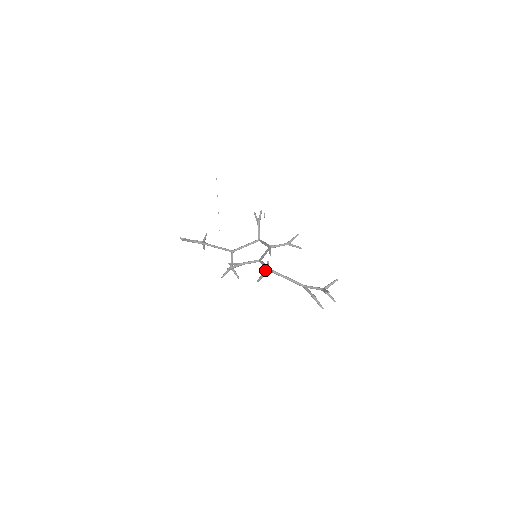
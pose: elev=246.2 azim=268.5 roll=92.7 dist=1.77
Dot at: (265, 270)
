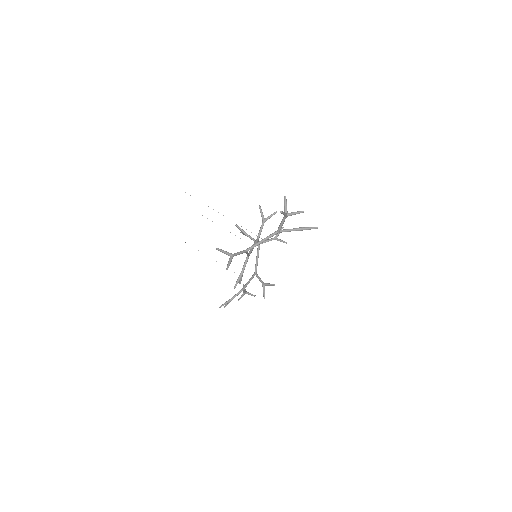
Dot at: occluded
